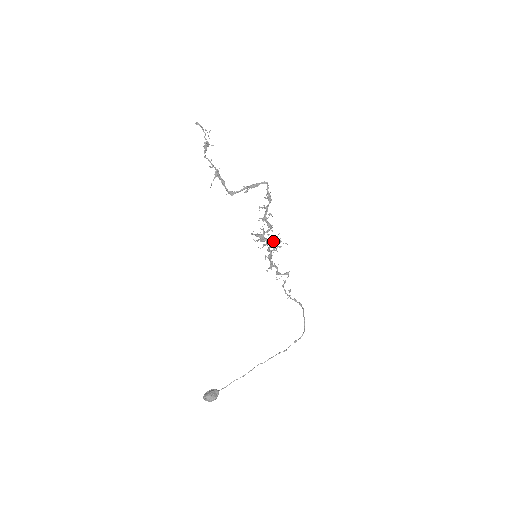
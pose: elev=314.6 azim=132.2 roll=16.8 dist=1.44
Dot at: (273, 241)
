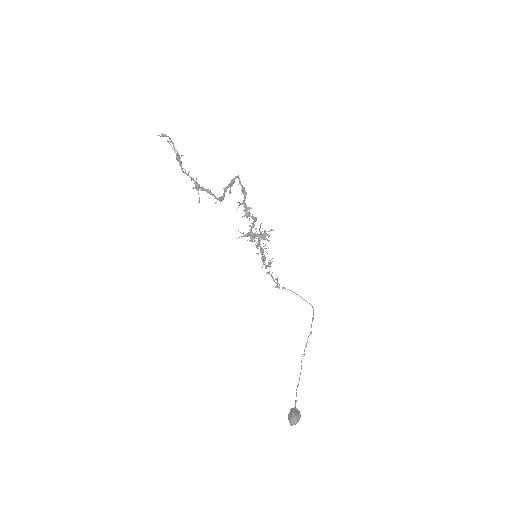
Dot at: (260, 234)
